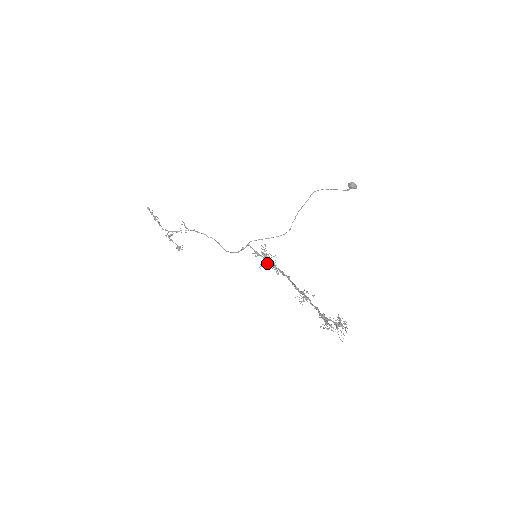
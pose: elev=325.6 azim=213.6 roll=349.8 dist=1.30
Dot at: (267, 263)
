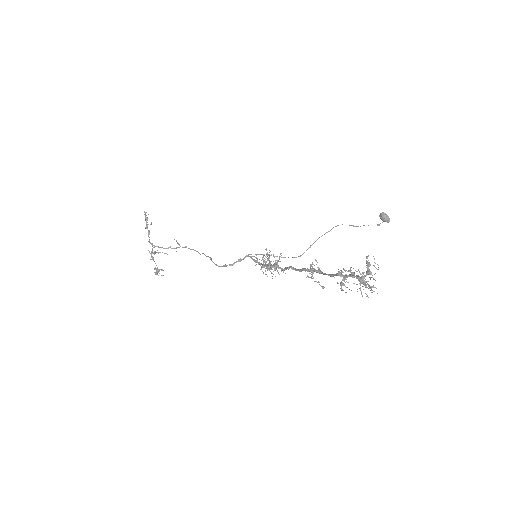
Dot at: (267, 266)
